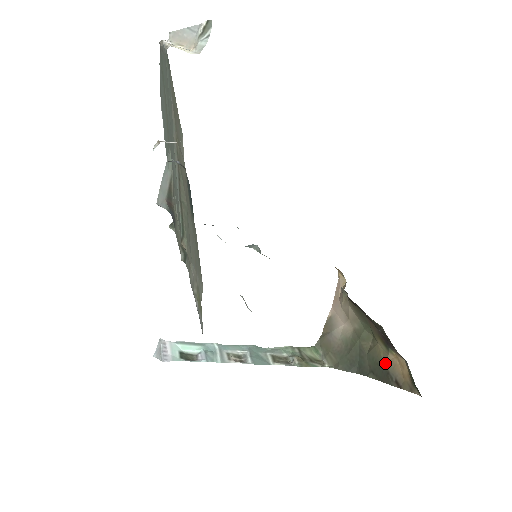
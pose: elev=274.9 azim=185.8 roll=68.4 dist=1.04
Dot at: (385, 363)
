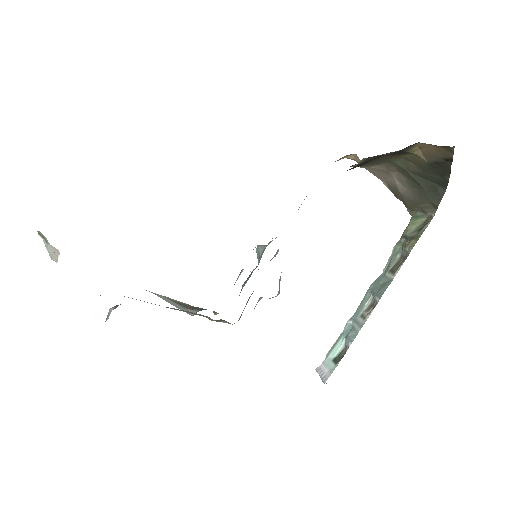
Dot at: (427, 161)
